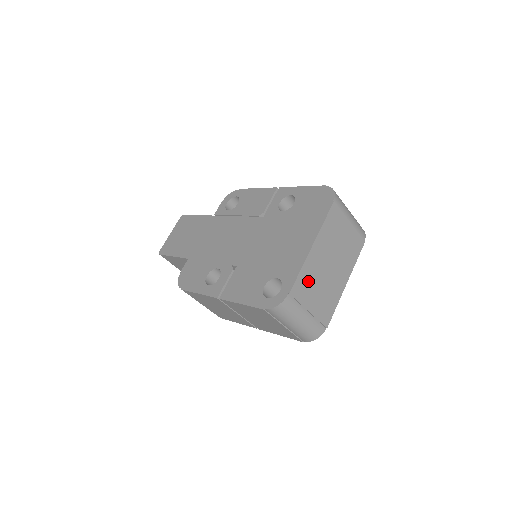
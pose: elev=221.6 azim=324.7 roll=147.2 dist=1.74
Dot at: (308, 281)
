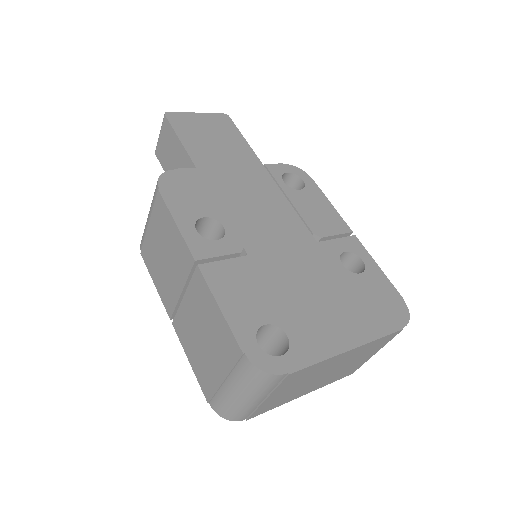
Dot at: (306, 374)
